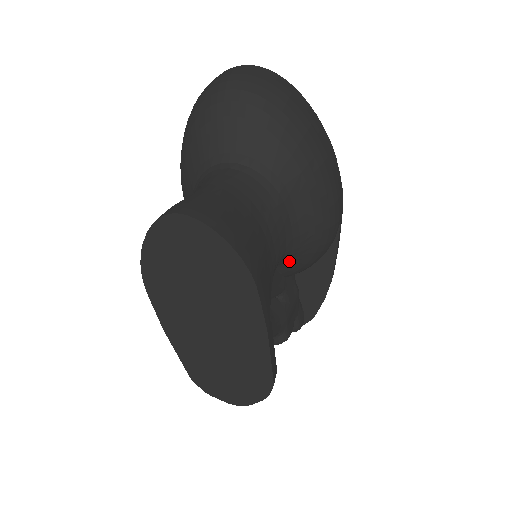
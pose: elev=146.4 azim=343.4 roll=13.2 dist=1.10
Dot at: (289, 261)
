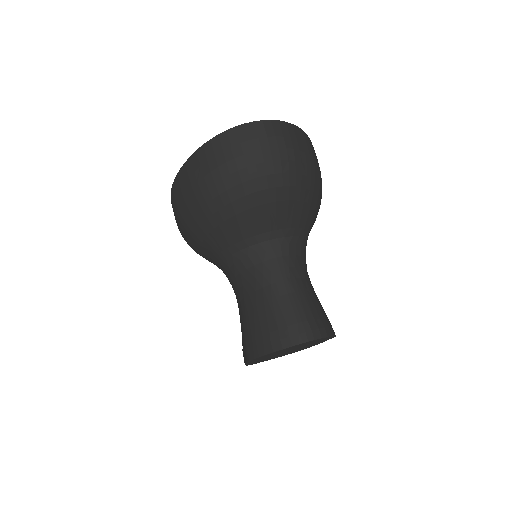
Dot at: occluded
